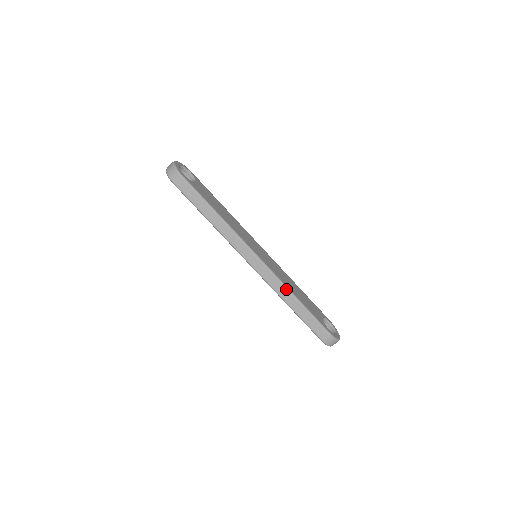
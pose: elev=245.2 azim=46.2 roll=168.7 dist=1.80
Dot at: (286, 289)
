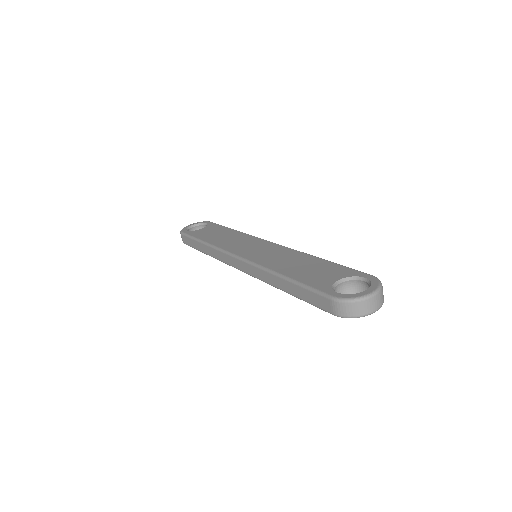
Dot at: (267, 272)
